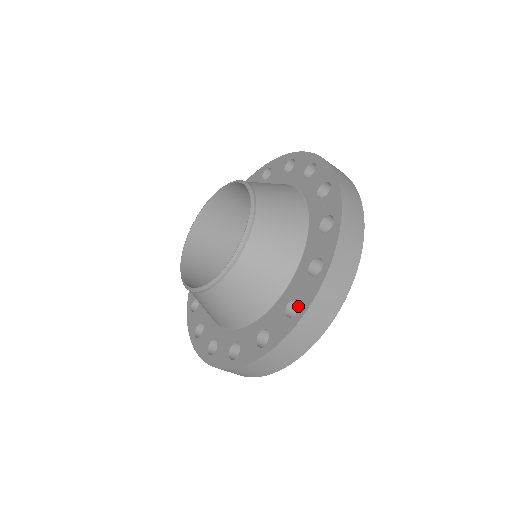
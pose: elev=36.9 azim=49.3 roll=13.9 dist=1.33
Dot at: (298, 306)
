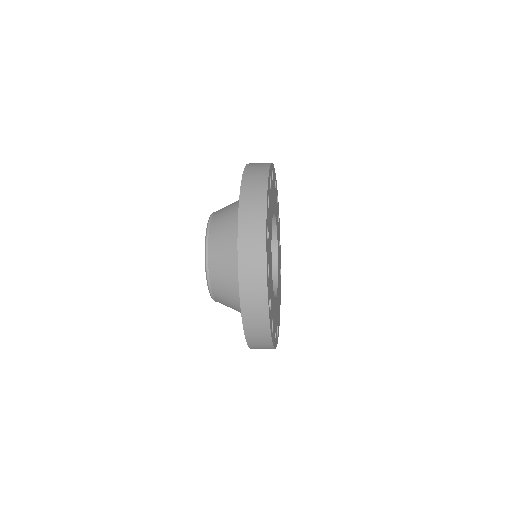
Dot at: occluded
